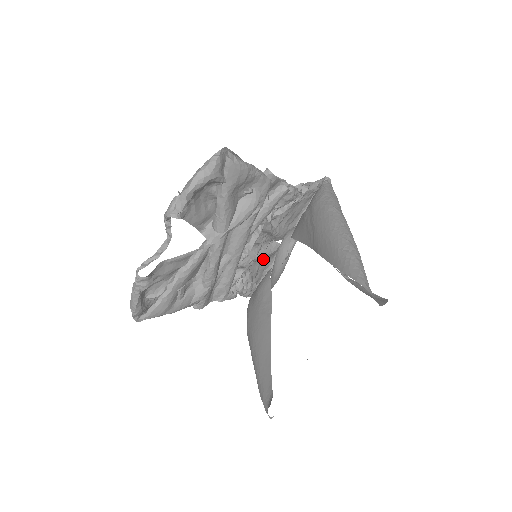
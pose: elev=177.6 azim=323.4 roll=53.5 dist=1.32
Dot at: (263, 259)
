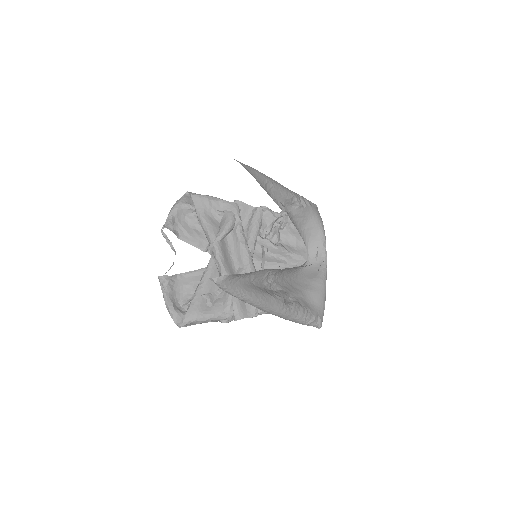
Dot at: occluded
